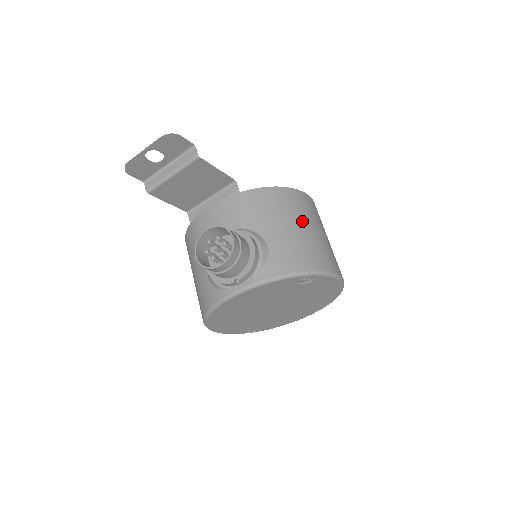
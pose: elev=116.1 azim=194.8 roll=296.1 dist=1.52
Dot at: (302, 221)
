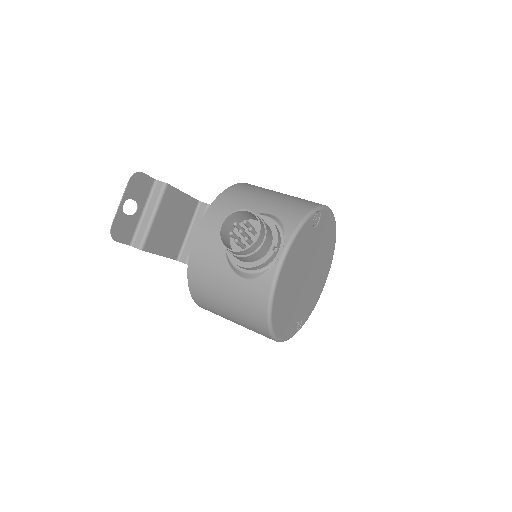
Dot at: (272, 192)
